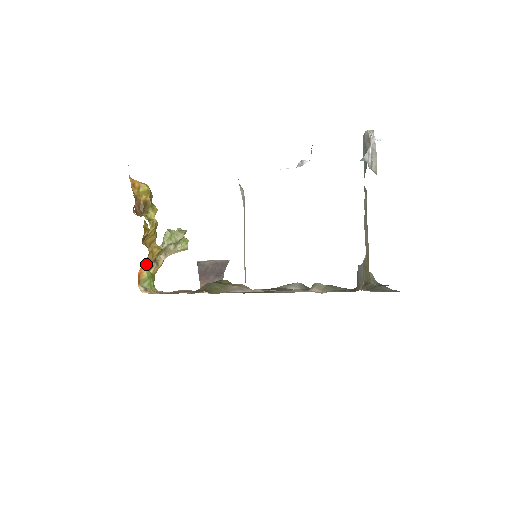
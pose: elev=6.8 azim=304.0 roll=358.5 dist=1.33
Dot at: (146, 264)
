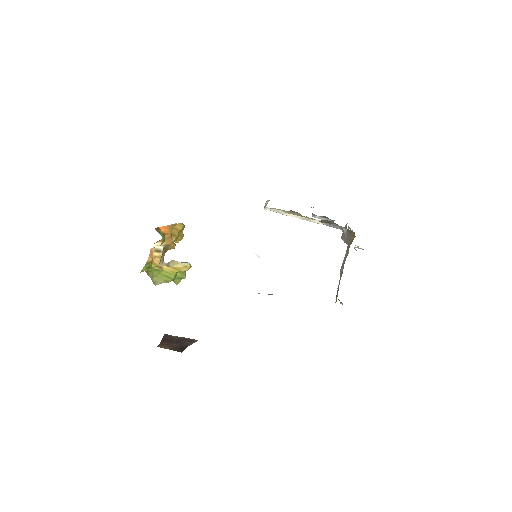
Dot at: (166, 231)
